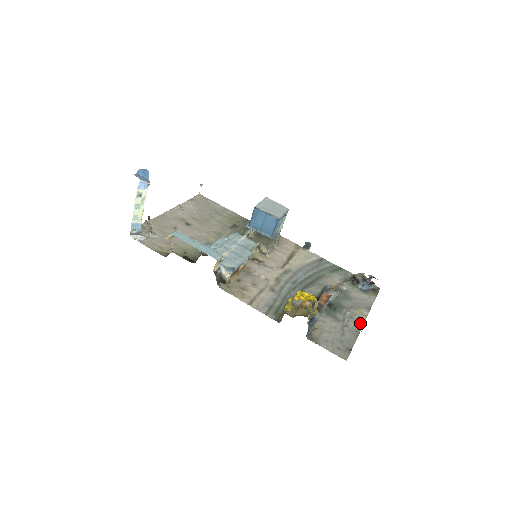
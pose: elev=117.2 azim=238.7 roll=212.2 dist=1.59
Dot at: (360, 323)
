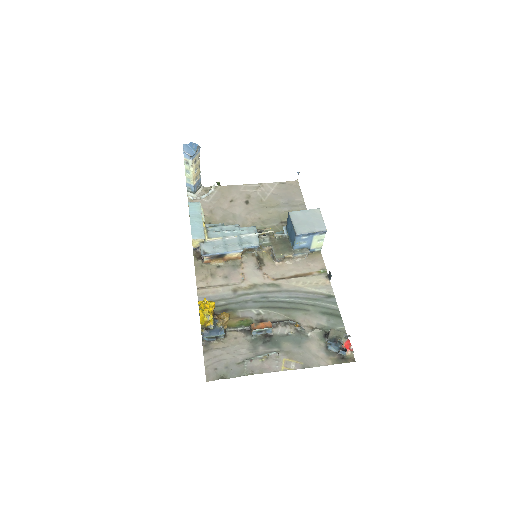
Dot at: (269, 369)
